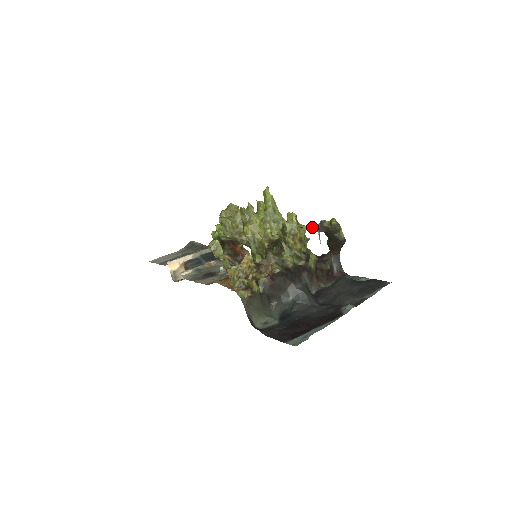
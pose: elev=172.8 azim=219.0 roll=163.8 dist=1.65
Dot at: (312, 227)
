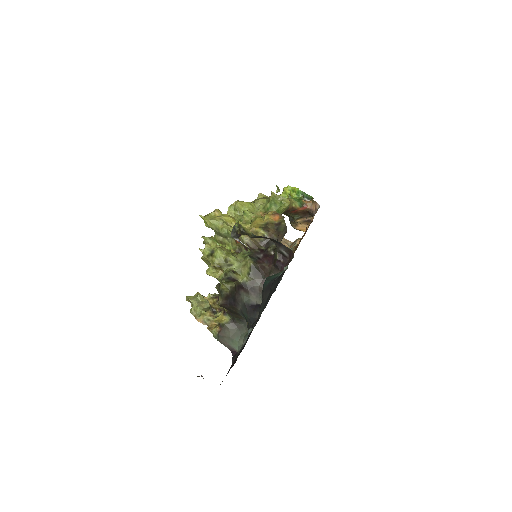
Dot at: (232, 237)
